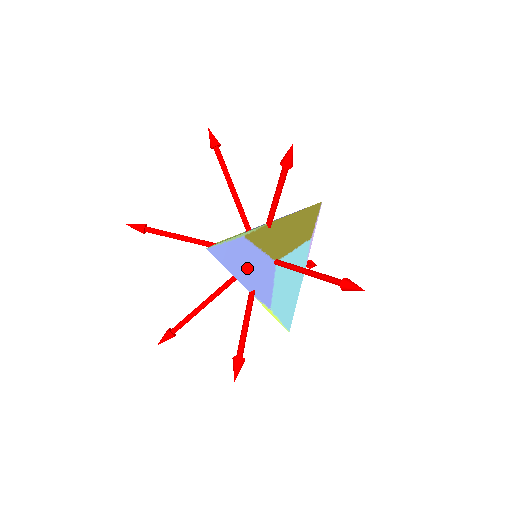
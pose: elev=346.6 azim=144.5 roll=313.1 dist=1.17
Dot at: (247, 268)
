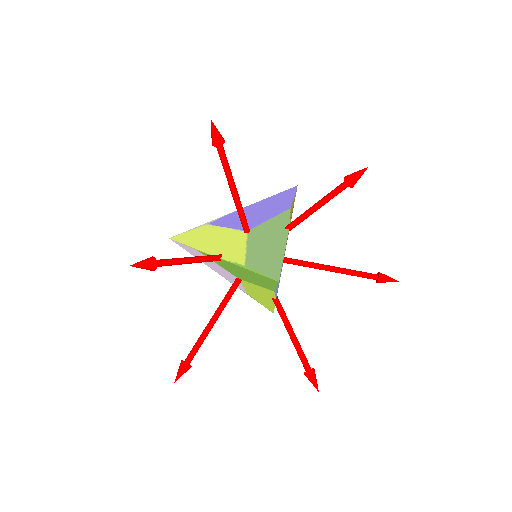
Dot at: occluded
